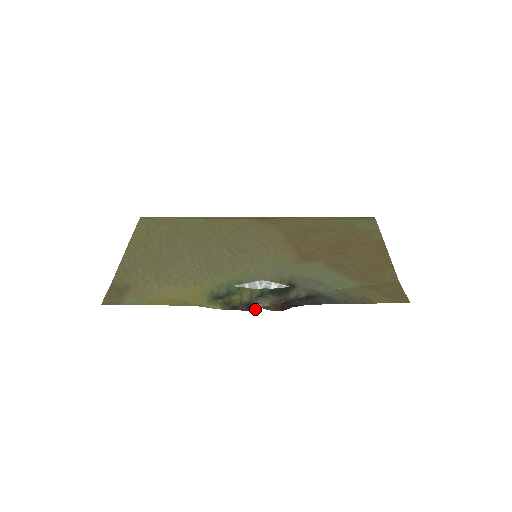
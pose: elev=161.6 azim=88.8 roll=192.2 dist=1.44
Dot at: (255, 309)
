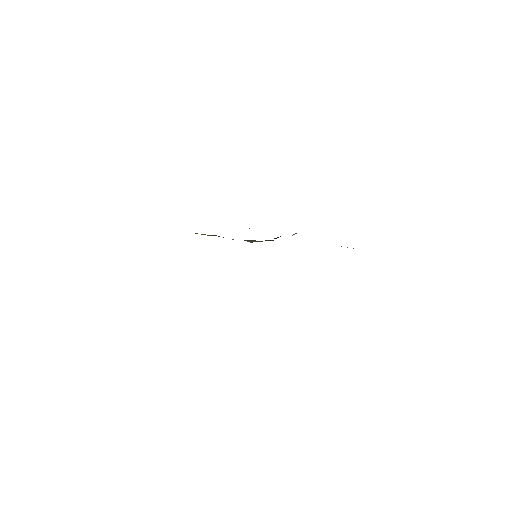
Dot at: occluded
